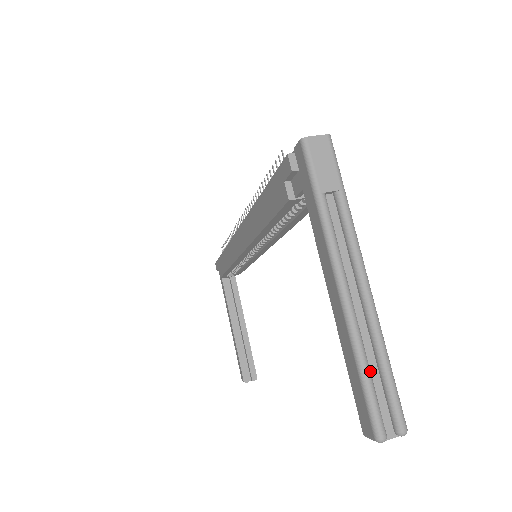
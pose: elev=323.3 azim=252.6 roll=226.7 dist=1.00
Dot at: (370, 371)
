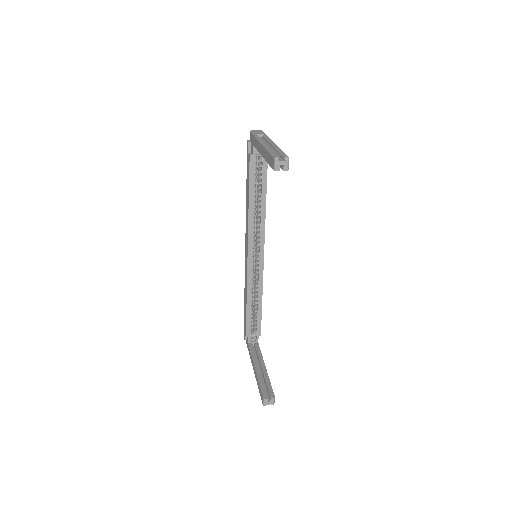
Dot at: occluded
